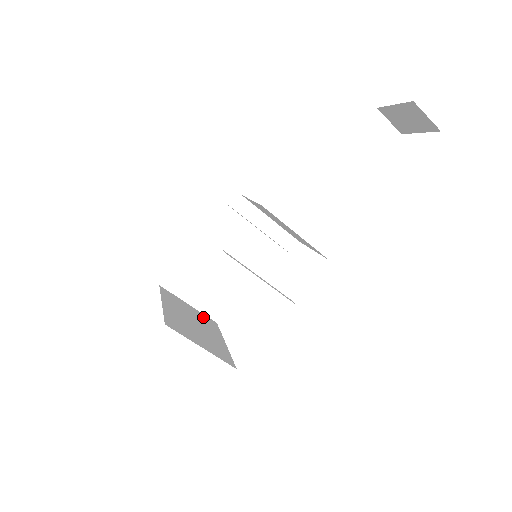
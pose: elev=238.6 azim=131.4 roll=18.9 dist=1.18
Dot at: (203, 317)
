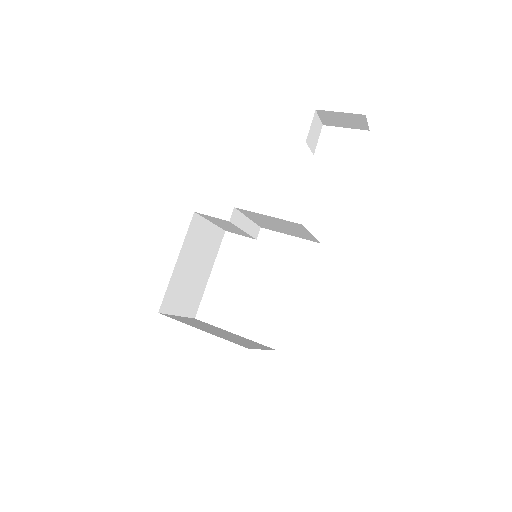
Dot at: (195, 321)
